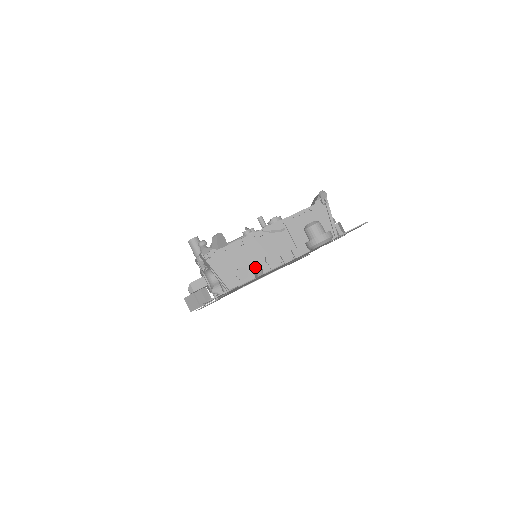
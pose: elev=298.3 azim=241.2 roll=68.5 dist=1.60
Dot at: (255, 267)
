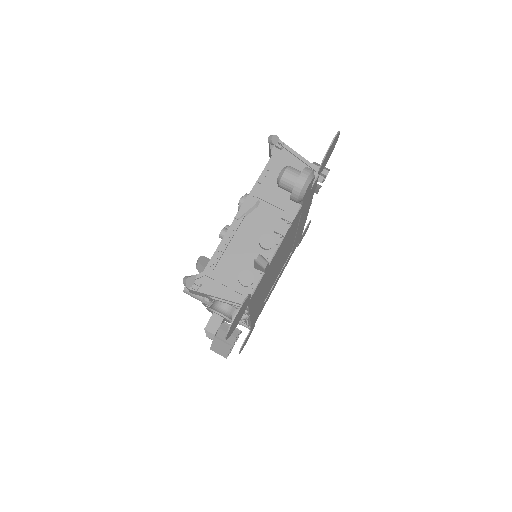
Dot at: occluded
